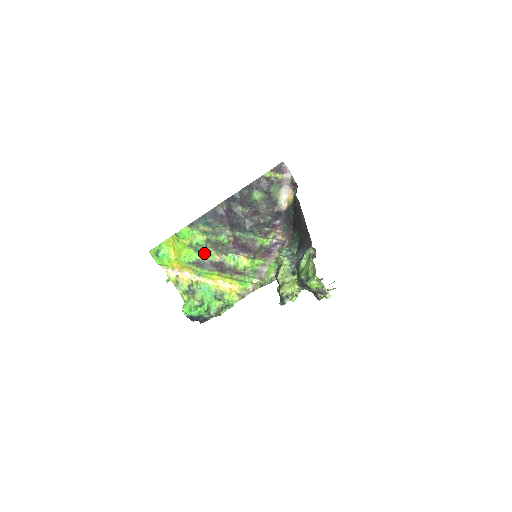
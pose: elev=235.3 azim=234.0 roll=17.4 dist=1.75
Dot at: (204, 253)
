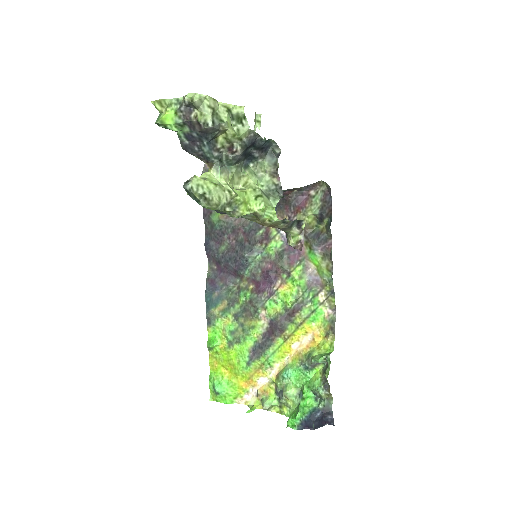
Dot at: (247, 334)
